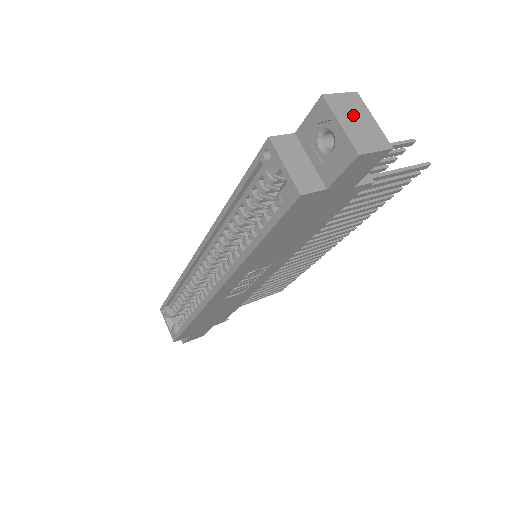
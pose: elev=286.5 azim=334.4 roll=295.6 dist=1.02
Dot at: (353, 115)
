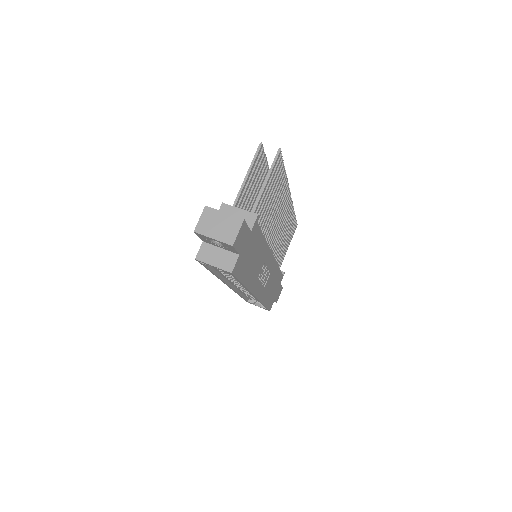
Dot at: (214, 224)
